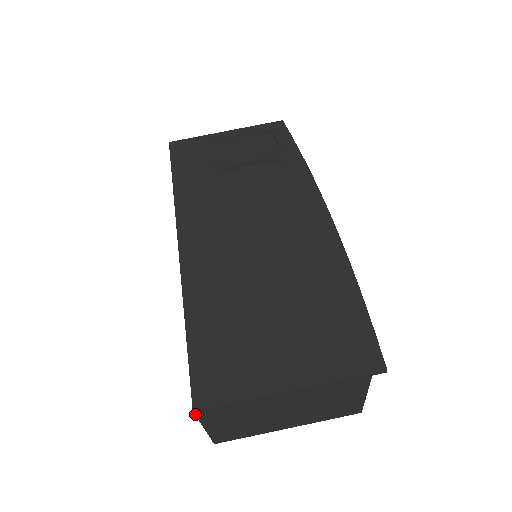
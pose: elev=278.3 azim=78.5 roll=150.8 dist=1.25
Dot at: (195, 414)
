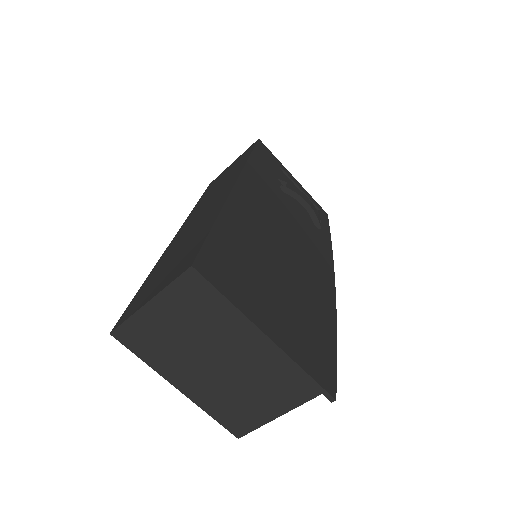
Dot at: (184, 272)
